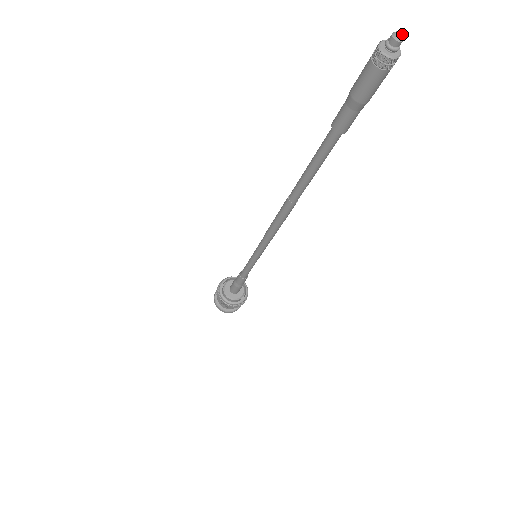
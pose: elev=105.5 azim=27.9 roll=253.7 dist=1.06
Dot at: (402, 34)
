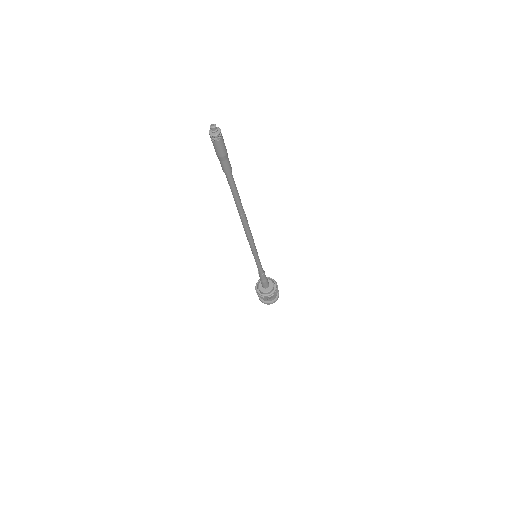
Dot at: (213, 124)
